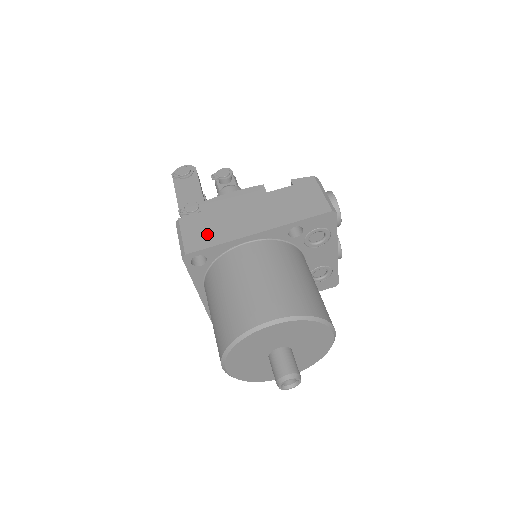
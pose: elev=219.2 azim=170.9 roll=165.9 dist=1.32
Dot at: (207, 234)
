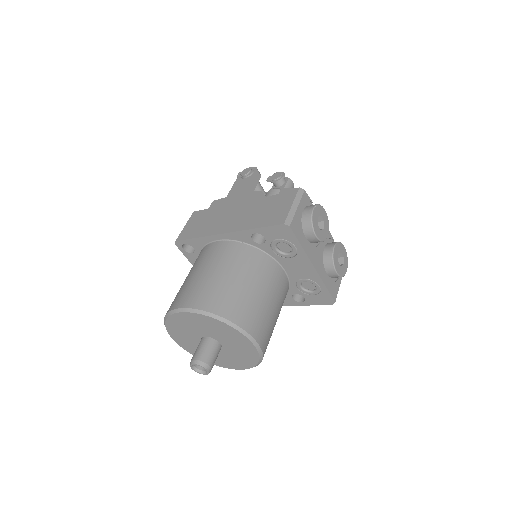
Dot at: (197, 228)
